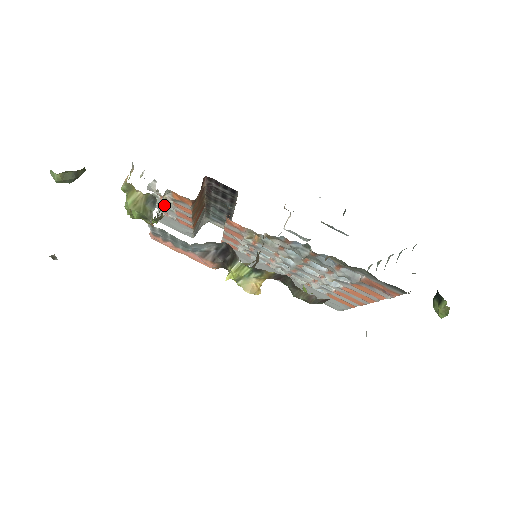
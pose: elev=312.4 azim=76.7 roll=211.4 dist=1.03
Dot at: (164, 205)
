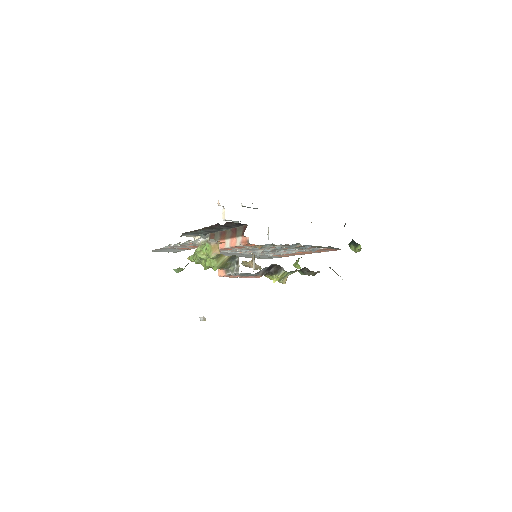
Dot at: (185, 245)
